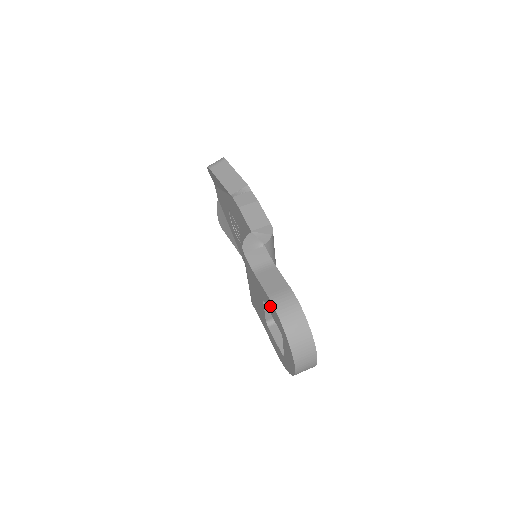
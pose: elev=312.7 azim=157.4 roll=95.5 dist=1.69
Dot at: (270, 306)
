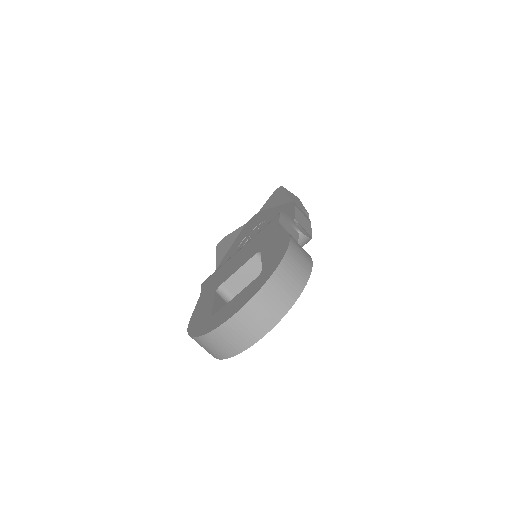
Dot at: (277, 245)
